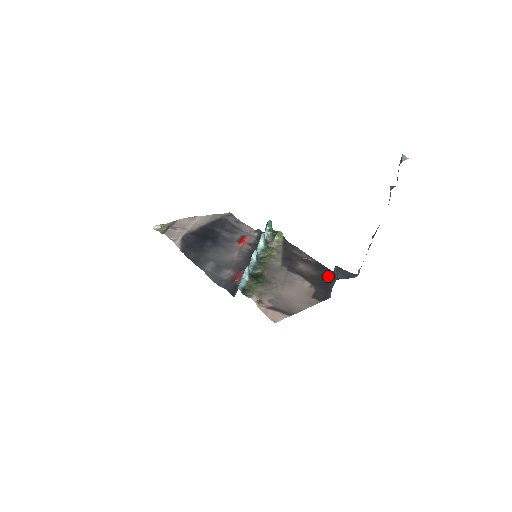
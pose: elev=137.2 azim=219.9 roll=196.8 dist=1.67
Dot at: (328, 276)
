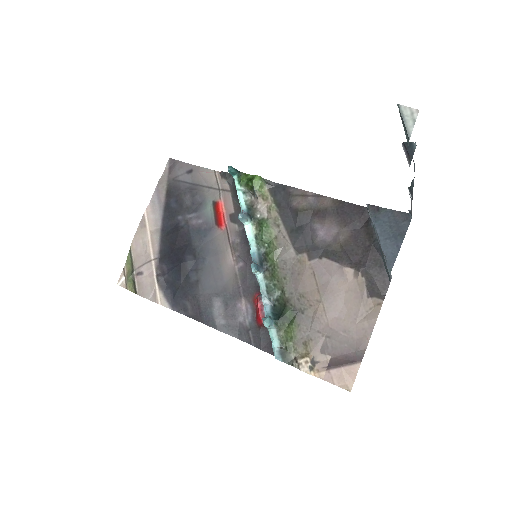
Dot at: (366, 225)
